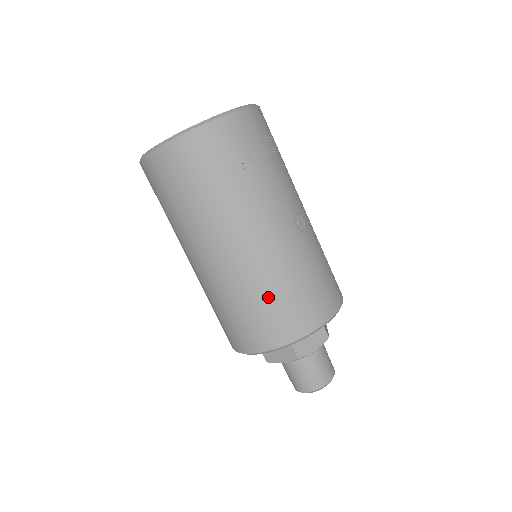
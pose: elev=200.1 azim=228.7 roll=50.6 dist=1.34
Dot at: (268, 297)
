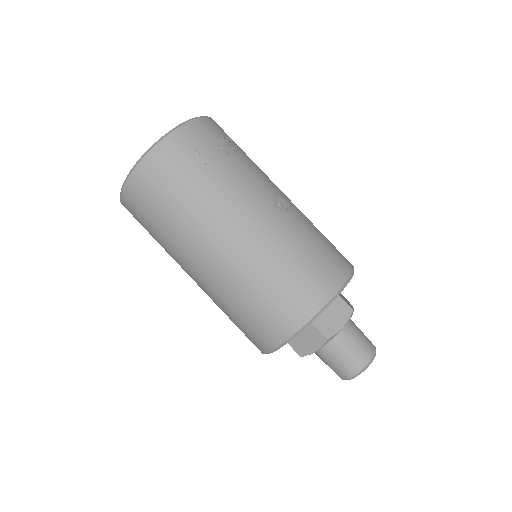
Dot at: (271, 280)
